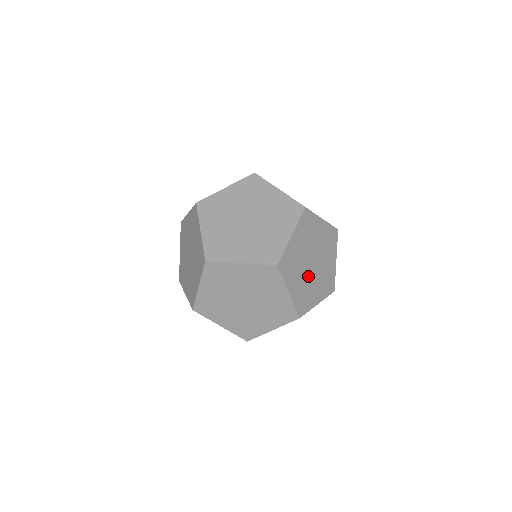
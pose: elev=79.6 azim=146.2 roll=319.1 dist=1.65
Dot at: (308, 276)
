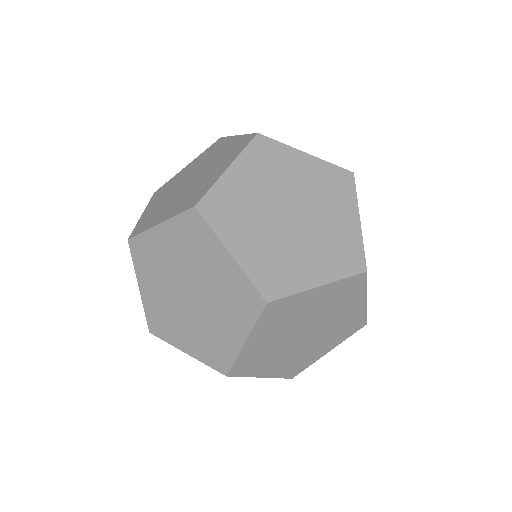
Dot at: (285, 342)
